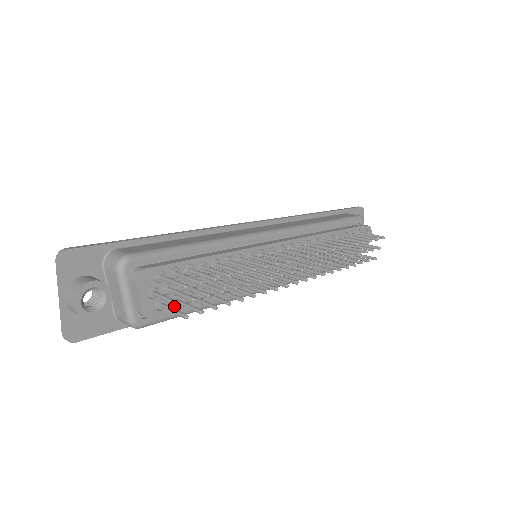
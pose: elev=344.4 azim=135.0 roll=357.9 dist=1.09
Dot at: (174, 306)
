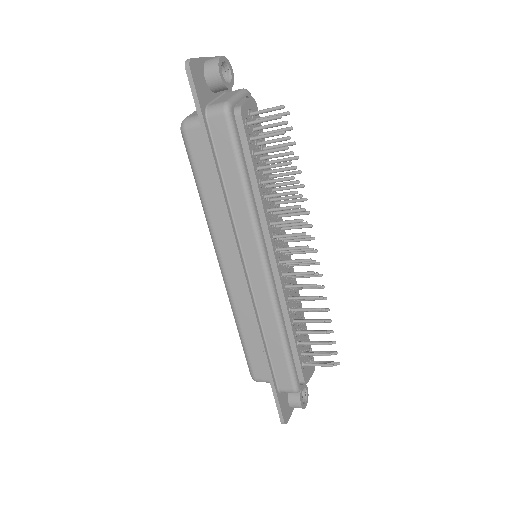
Dot at: (248, 139)
